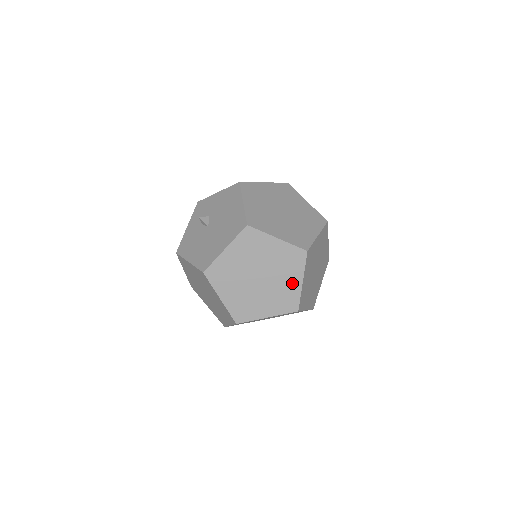
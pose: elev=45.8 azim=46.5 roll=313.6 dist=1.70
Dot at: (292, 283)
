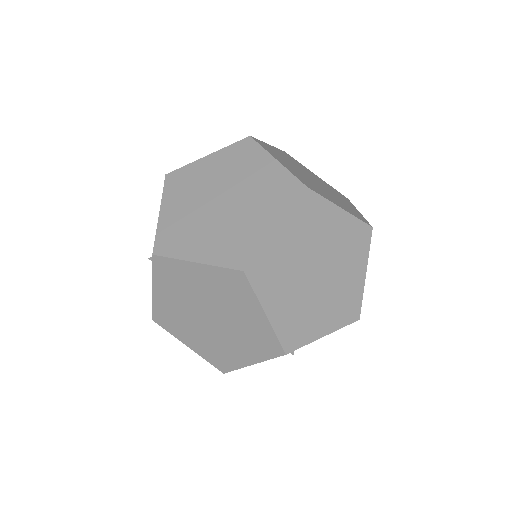
Dot at: (266, 172)
